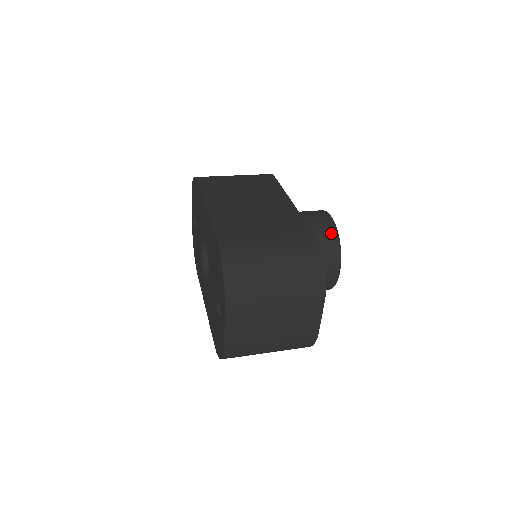
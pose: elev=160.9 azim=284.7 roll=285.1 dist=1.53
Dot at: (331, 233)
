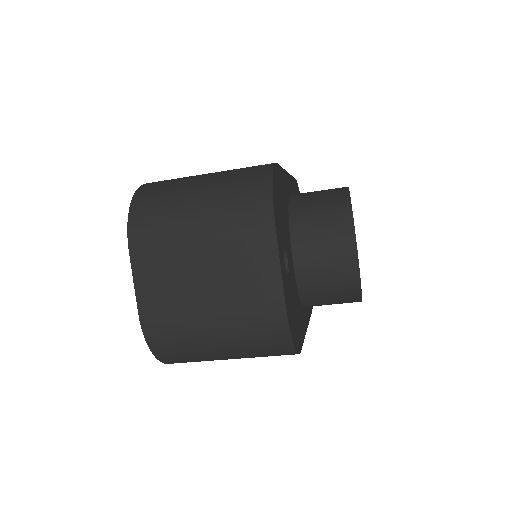
Dot at: (339, 196)
